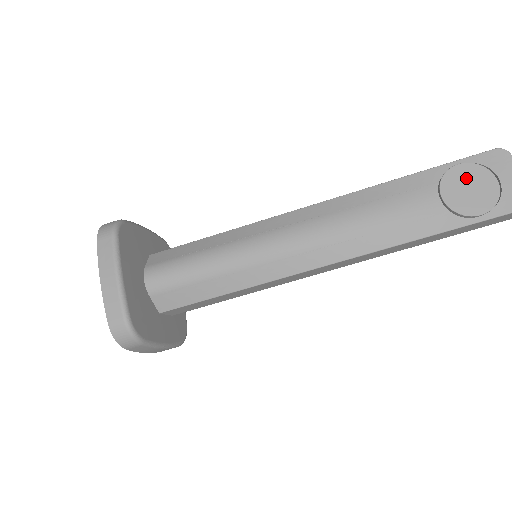
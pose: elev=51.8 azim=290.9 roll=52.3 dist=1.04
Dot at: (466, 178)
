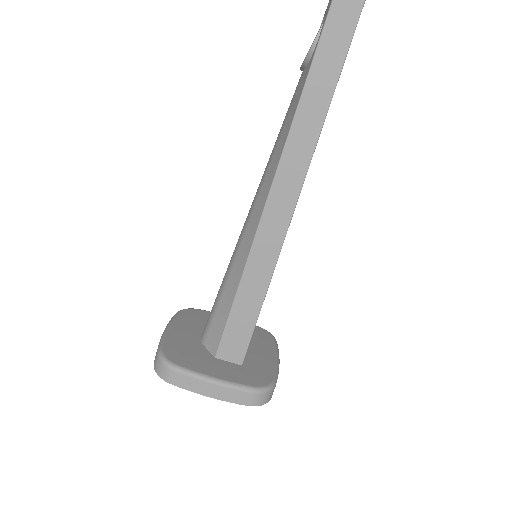
Dot at: occluded
